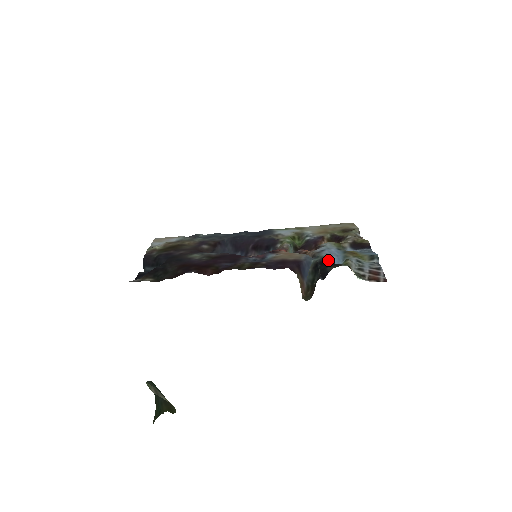
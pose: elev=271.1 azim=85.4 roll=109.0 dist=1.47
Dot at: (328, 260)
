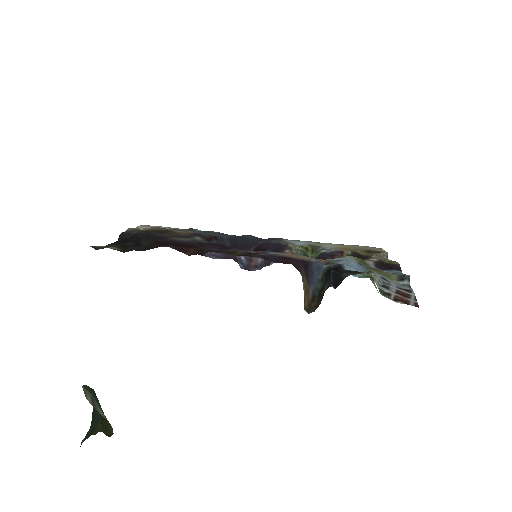
Dot at: (345, 268)
